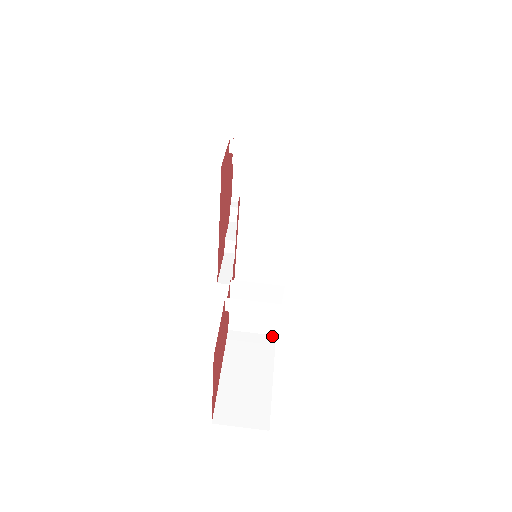
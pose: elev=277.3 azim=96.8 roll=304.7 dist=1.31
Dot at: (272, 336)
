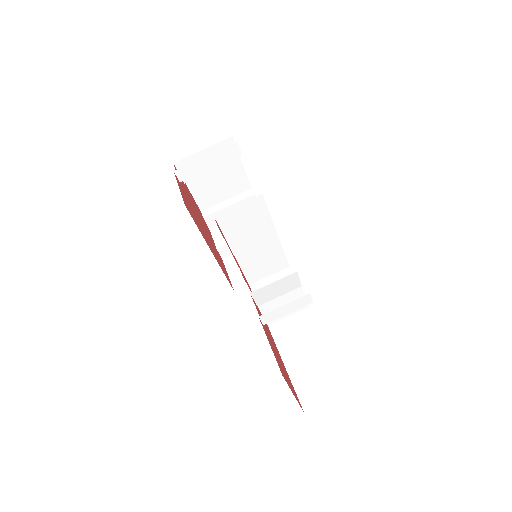
Dot at: (306, 309)
